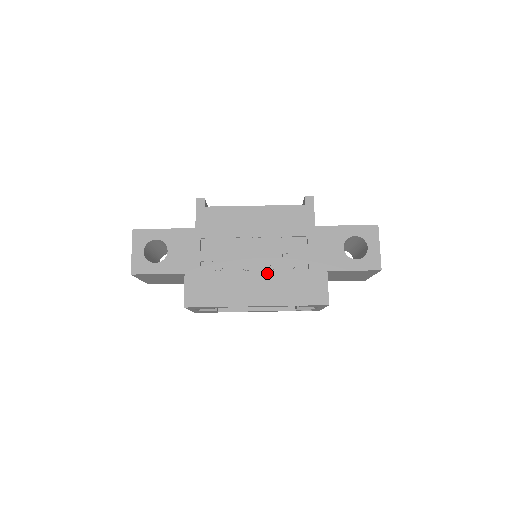
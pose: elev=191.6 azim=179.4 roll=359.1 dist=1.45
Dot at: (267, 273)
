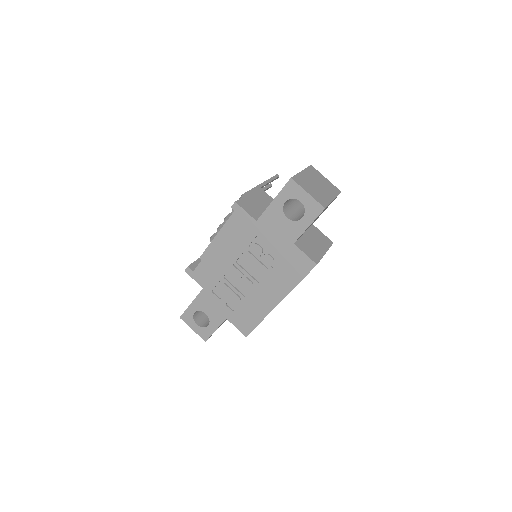
Dot at: (263, 279)
